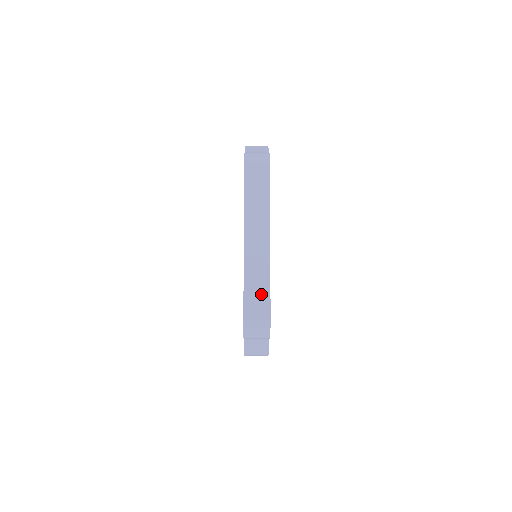
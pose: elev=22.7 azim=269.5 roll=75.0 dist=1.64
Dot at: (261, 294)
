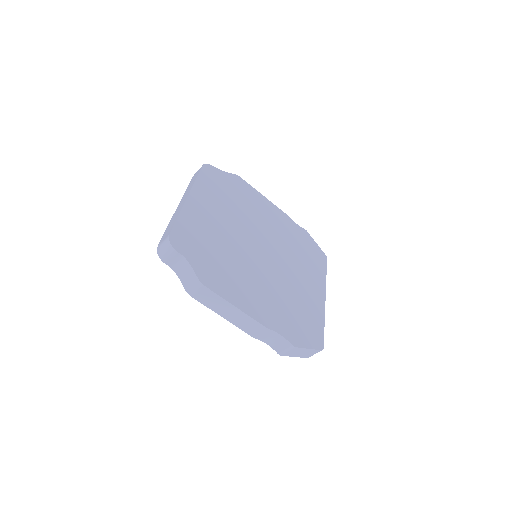
Dot at: occluded
